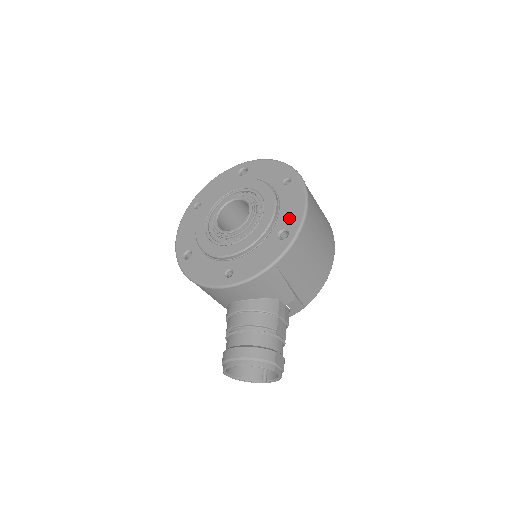
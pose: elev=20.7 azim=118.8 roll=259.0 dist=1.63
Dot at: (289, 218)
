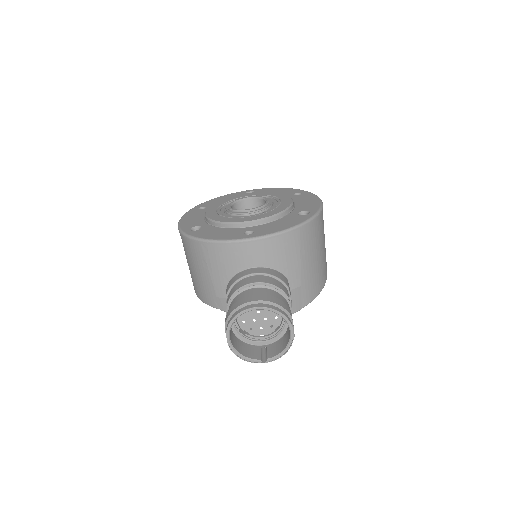
Dot at: (307, 206)
